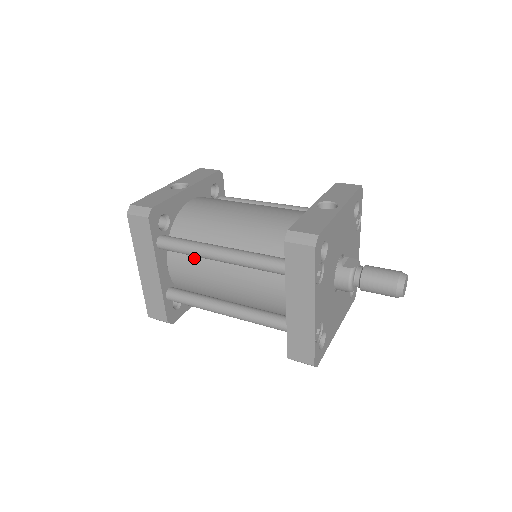
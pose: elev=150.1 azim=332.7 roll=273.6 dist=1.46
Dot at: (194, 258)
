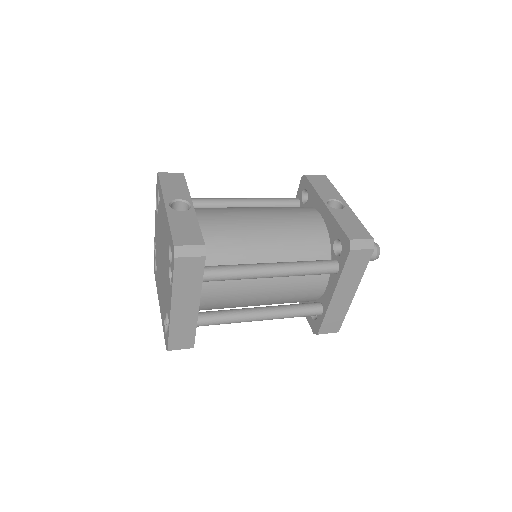
Dot at: occluded
